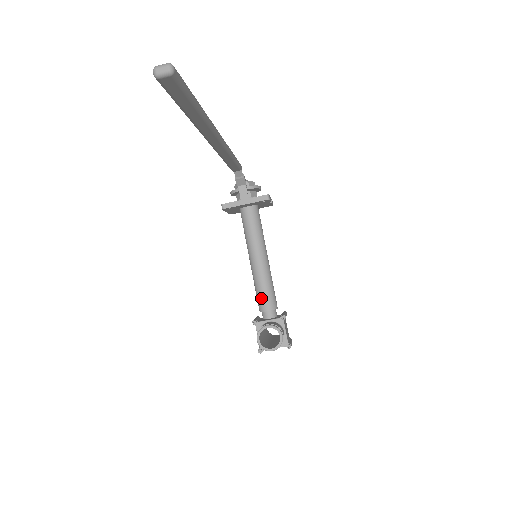
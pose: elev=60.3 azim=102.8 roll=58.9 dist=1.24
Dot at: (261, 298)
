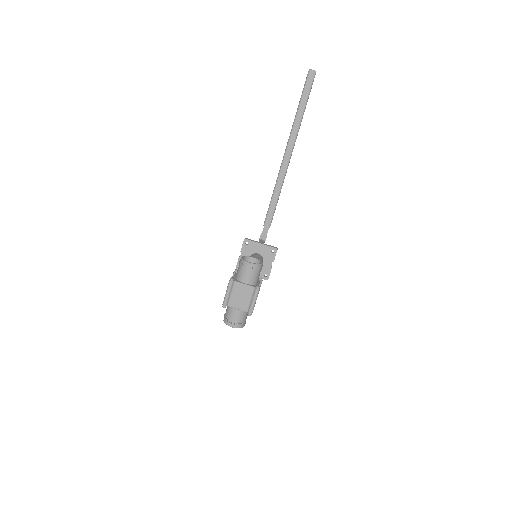
Dot at: occluded
